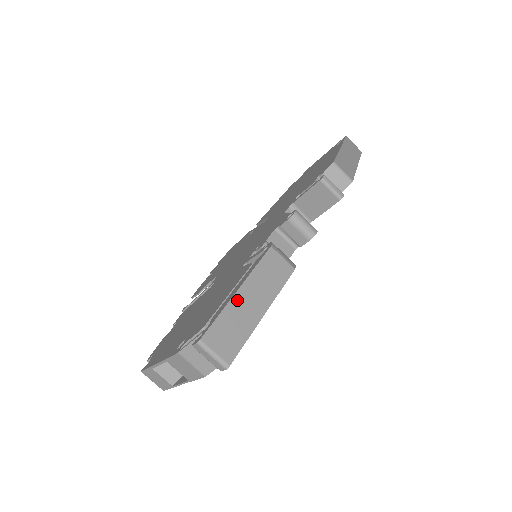
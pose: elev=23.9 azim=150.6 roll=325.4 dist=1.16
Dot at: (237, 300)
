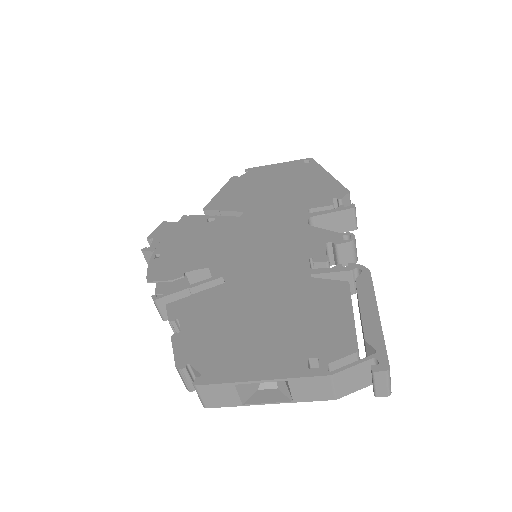
Dot at: occluded
